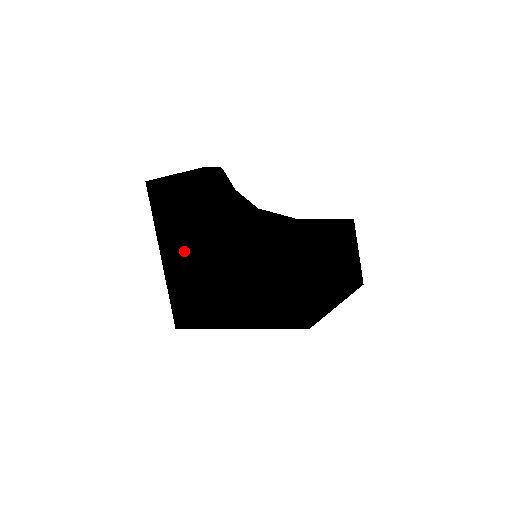
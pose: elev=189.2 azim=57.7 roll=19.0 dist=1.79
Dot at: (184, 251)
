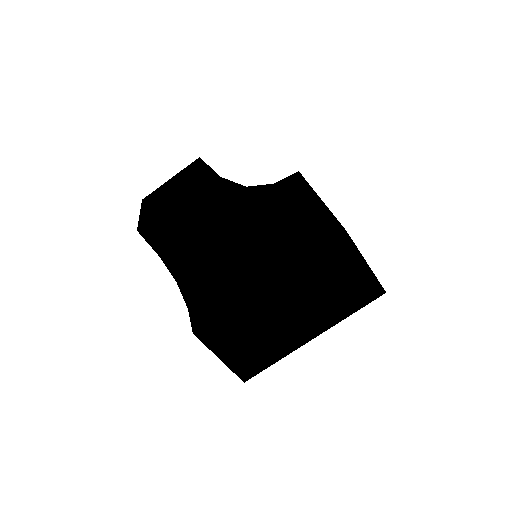
Dot at: occluded
